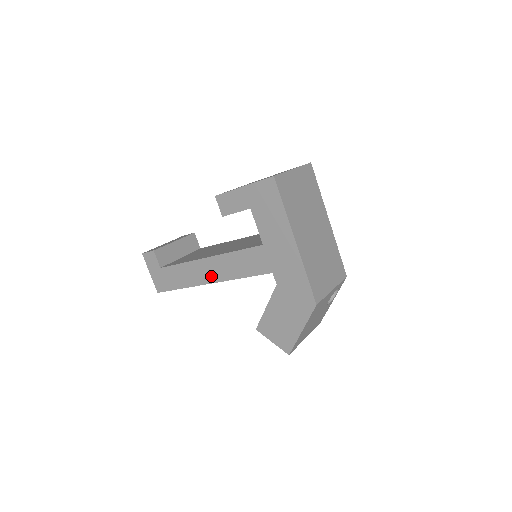
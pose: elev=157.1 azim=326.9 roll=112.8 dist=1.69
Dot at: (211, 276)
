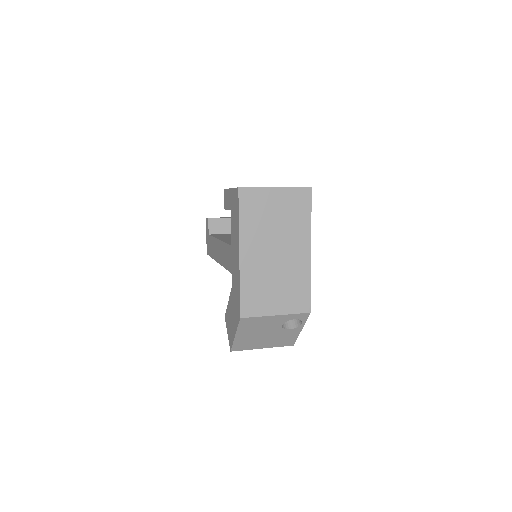
Dot at: (218, 256)
